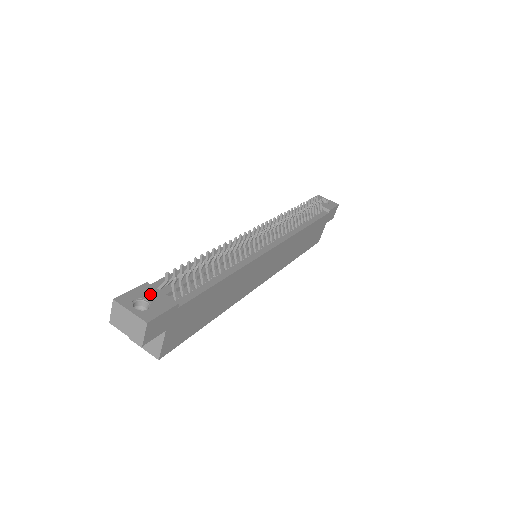
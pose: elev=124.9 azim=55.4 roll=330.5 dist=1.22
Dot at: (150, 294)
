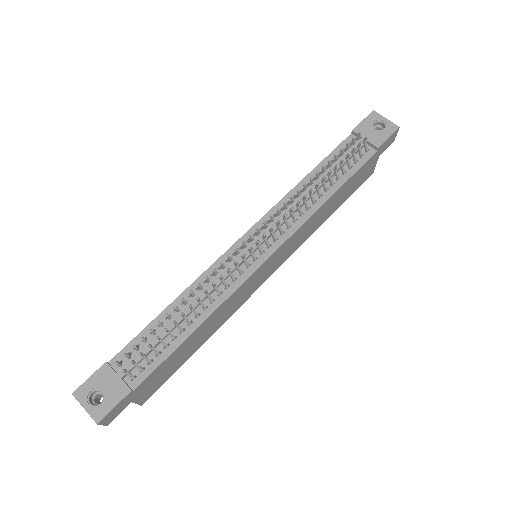
Dot at: (106, 381)
